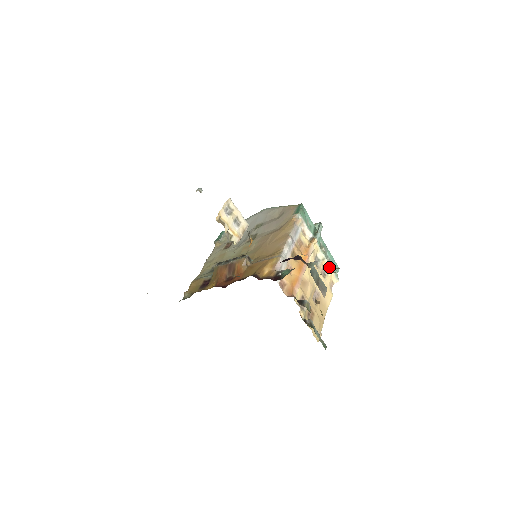
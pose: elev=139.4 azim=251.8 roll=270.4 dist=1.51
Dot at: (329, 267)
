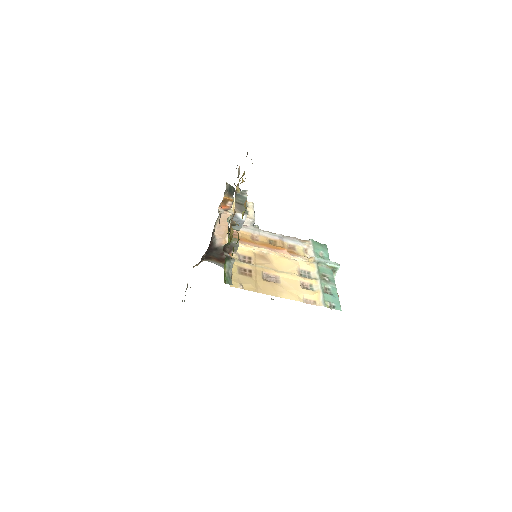
Dot at: (318, 288)
